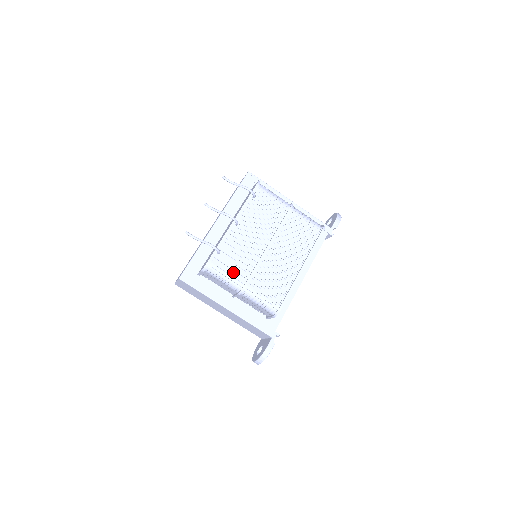
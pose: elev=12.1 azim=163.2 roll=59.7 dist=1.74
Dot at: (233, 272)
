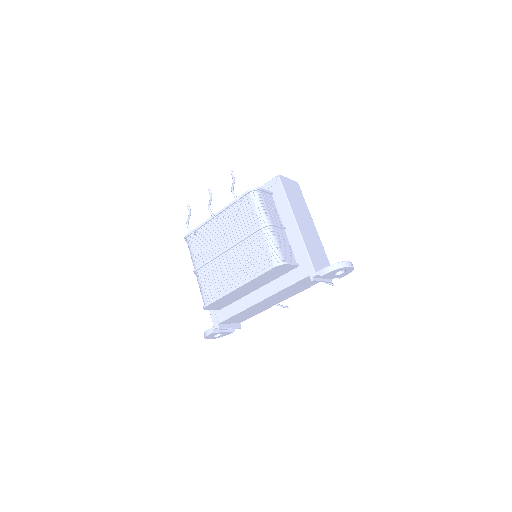
Dot at: (196, 254)
